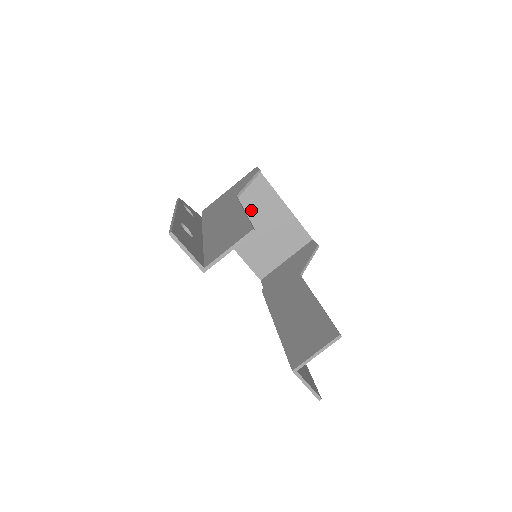
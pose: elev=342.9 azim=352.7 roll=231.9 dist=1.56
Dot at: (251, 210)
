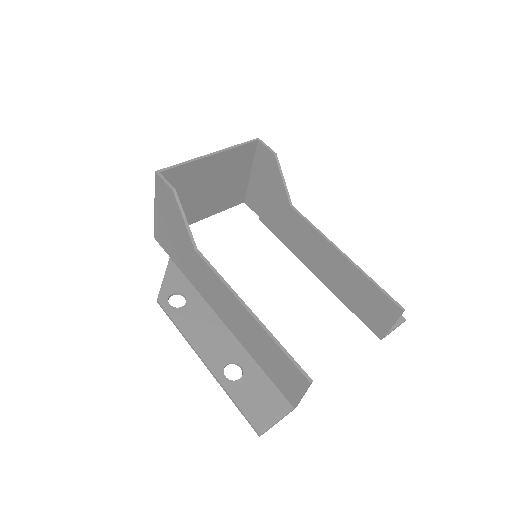
Dot at: (189, 193)
